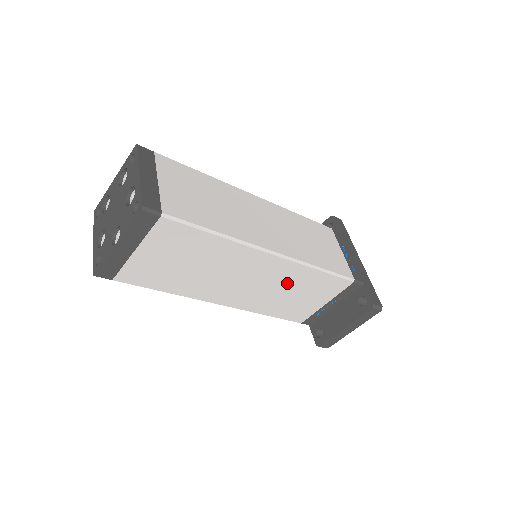
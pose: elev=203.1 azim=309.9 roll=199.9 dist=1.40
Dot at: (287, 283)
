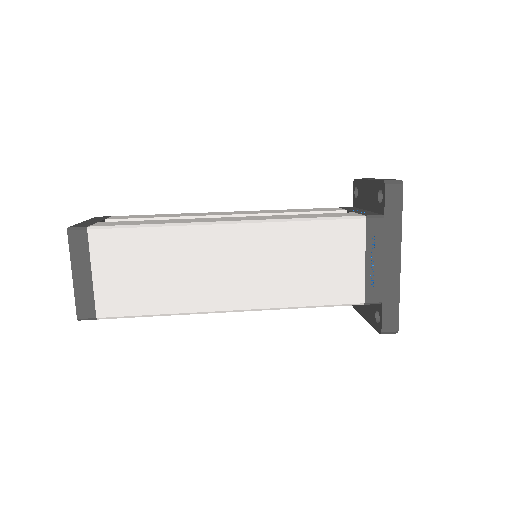
Dot at: occluded
